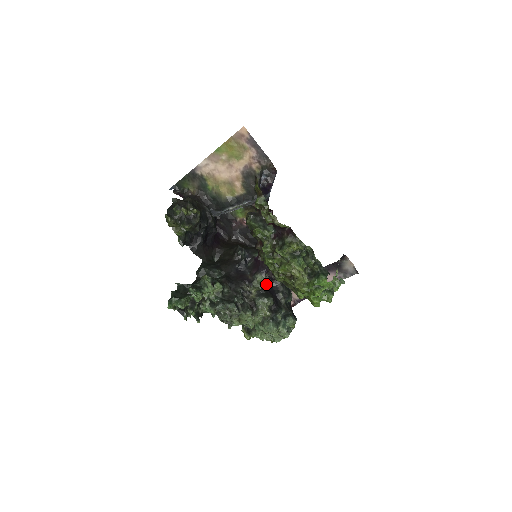
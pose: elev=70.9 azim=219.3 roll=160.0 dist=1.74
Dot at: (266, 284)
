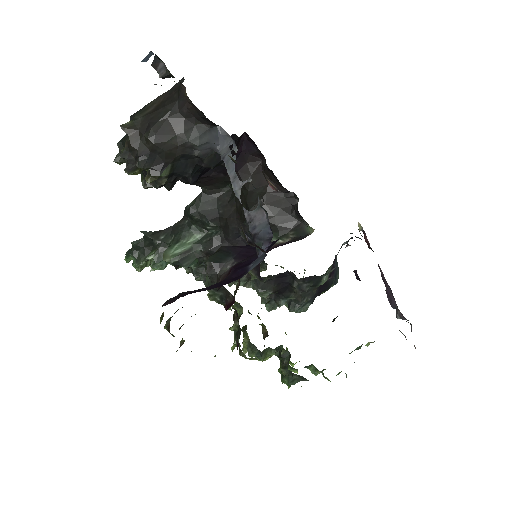
Dot at: occluded
